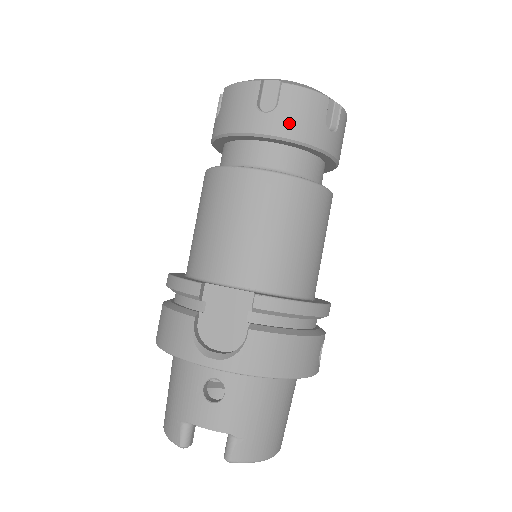
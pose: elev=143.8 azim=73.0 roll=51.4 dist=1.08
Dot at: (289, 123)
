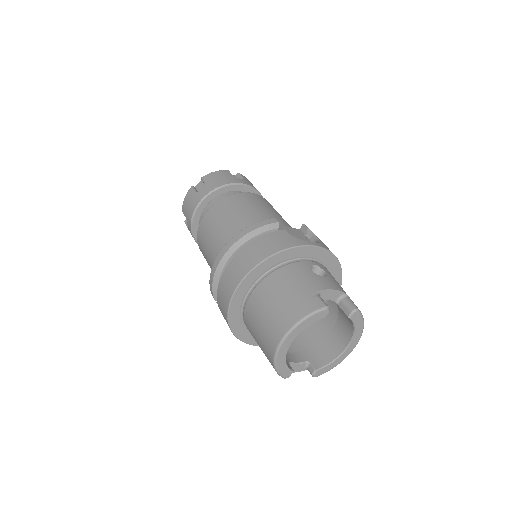
Dot at: occluded
